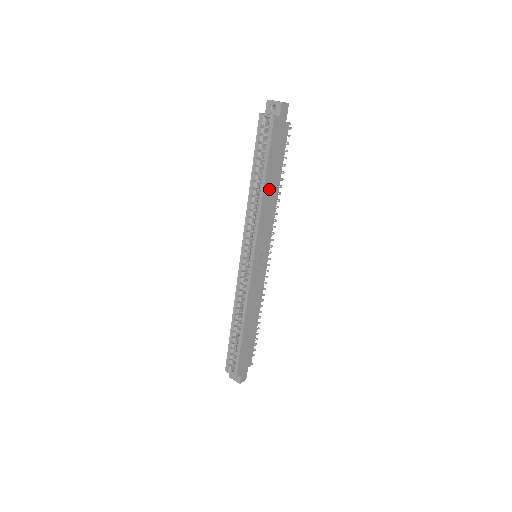
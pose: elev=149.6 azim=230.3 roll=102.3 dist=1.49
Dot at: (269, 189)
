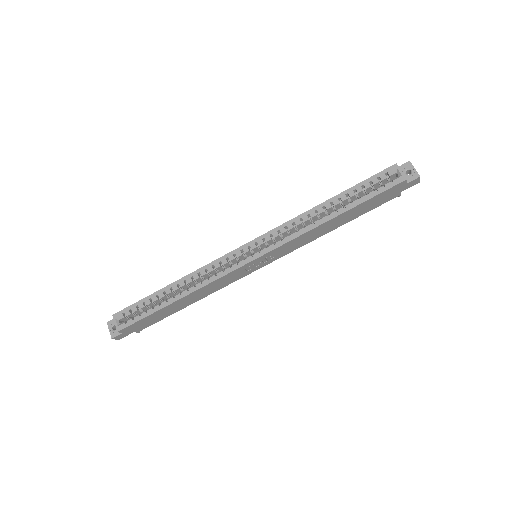
Dot at: (333, 222)
